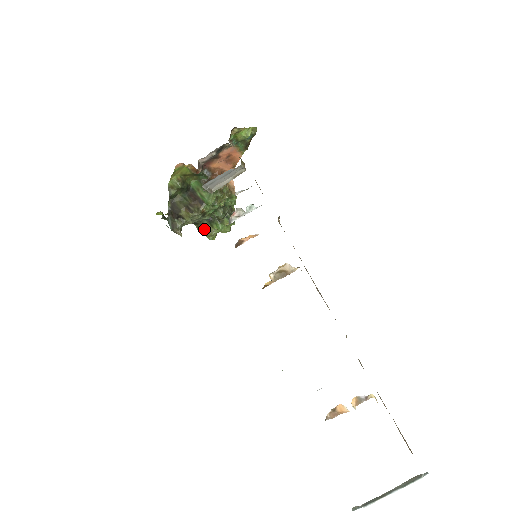
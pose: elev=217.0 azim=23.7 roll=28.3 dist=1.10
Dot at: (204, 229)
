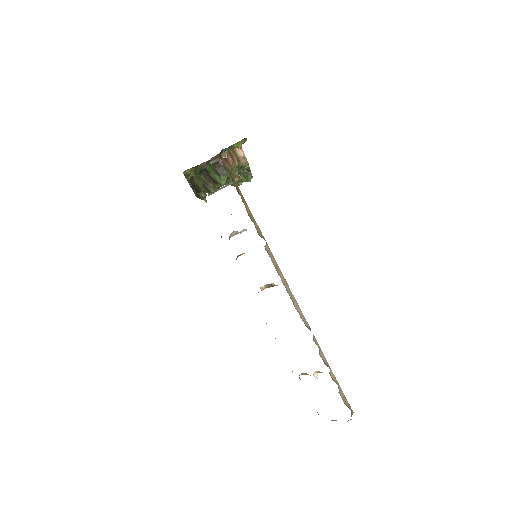
Dot at: occluded
